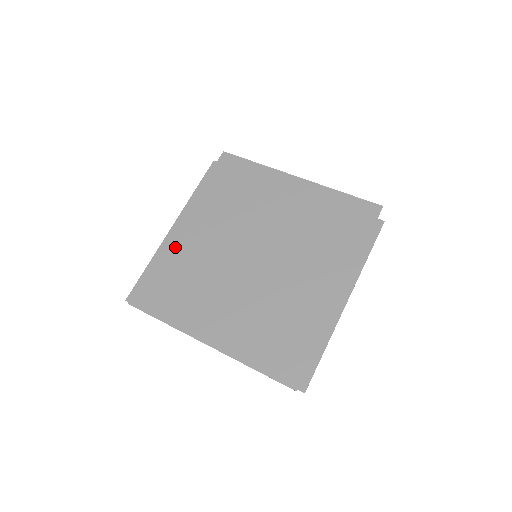
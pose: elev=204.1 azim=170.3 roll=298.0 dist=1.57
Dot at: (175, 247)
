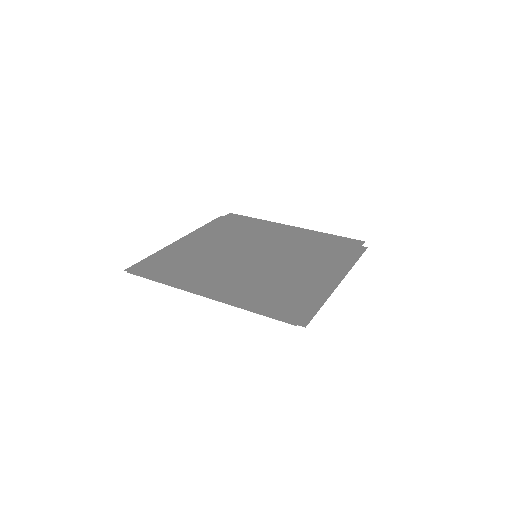
Dot at: (180, 248)
